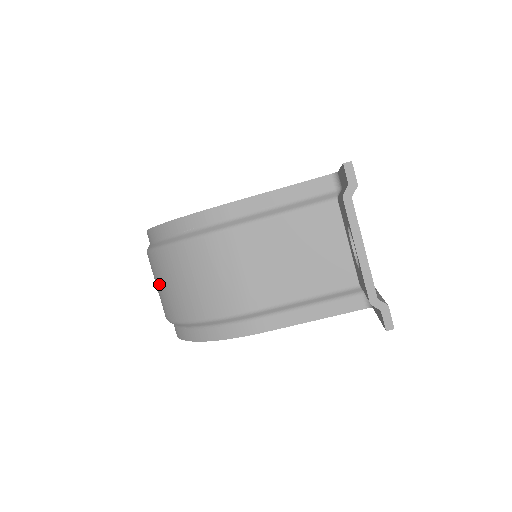
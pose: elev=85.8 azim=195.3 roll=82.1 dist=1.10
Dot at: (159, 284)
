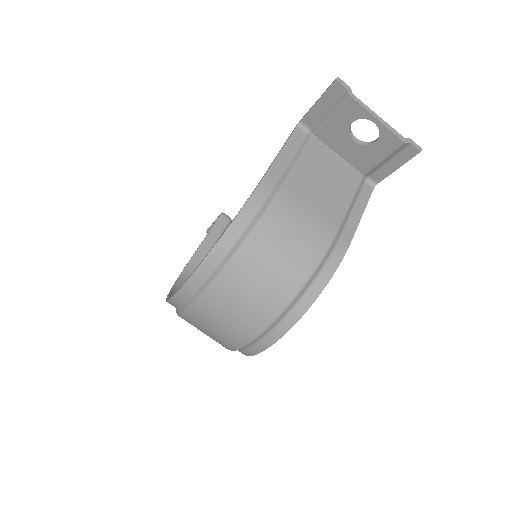
Dot at: (247, 295)
